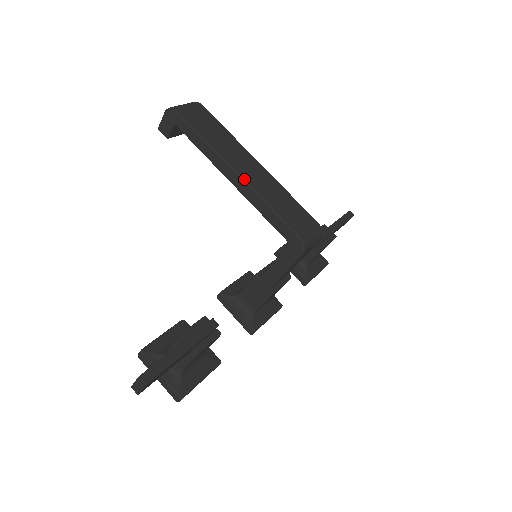
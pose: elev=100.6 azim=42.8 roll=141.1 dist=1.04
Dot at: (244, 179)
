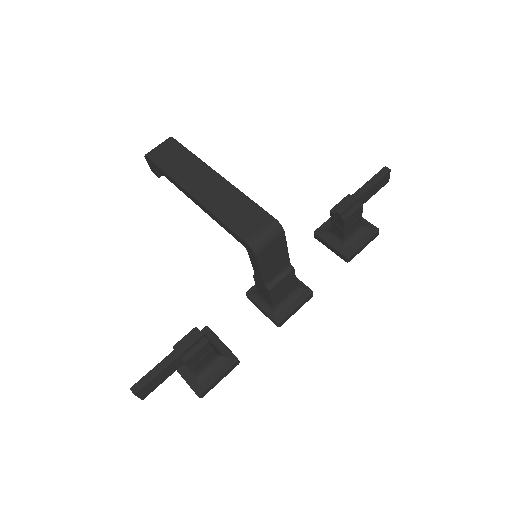
Dot at: (198, 200)
